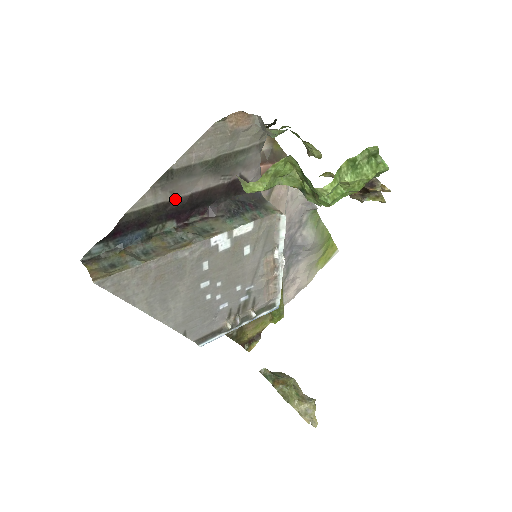
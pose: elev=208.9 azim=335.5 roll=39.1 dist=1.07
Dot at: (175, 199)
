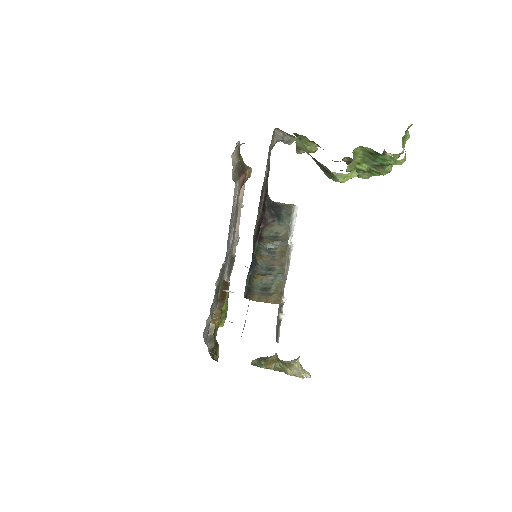
Dot at: (260, 216)
